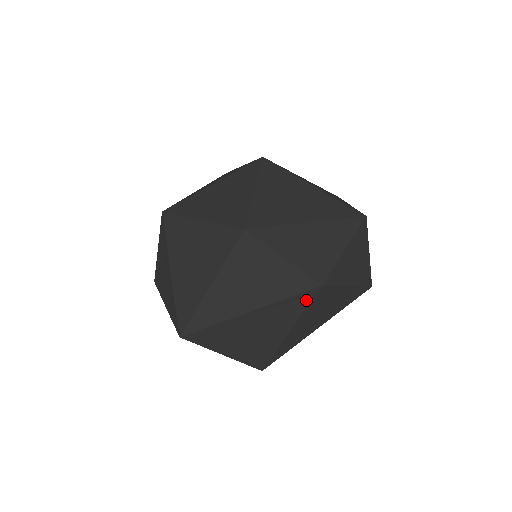
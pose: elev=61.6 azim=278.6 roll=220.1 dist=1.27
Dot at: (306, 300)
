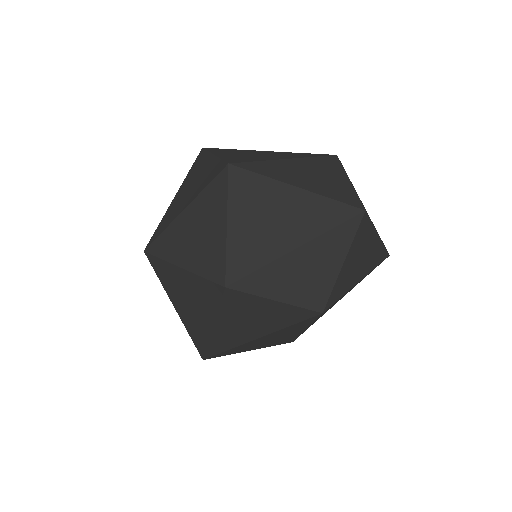
Dot at: (311, 320)
